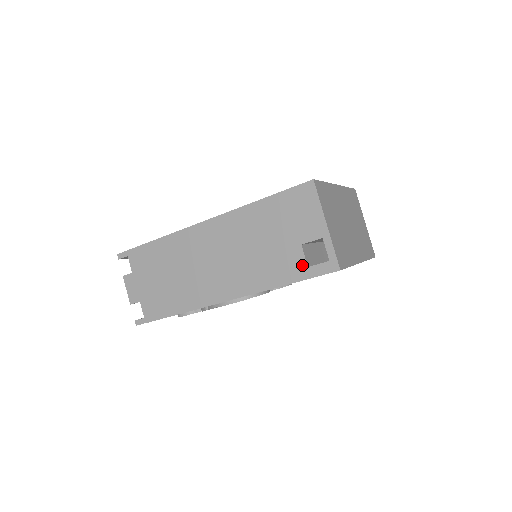
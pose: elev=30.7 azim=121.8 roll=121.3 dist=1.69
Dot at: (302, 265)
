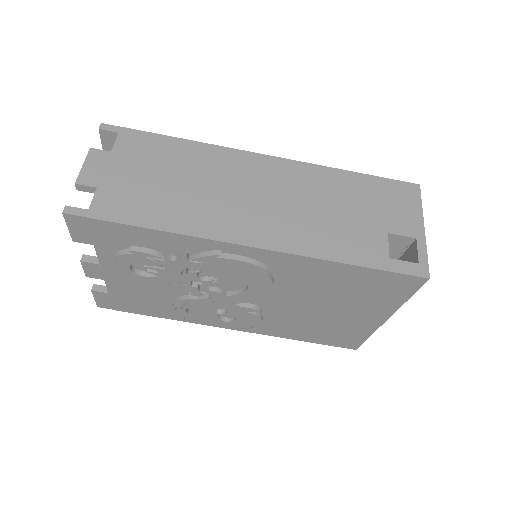
Dot at: (382, 253)
